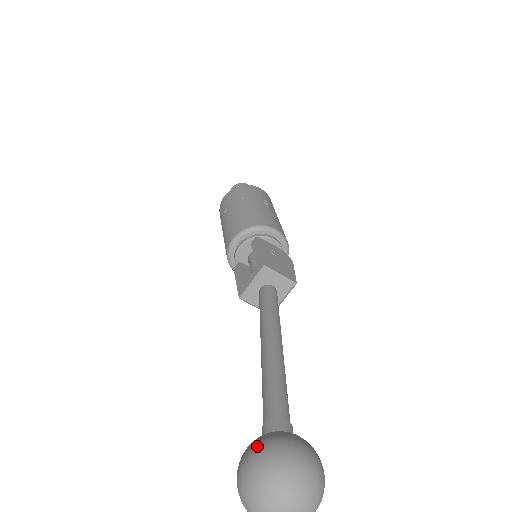
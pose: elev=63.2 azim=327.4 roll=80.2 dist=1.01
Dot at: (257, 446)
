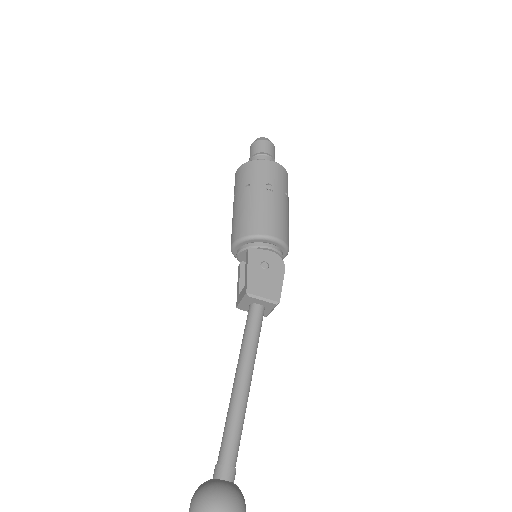
Dot at: (197, 498)
